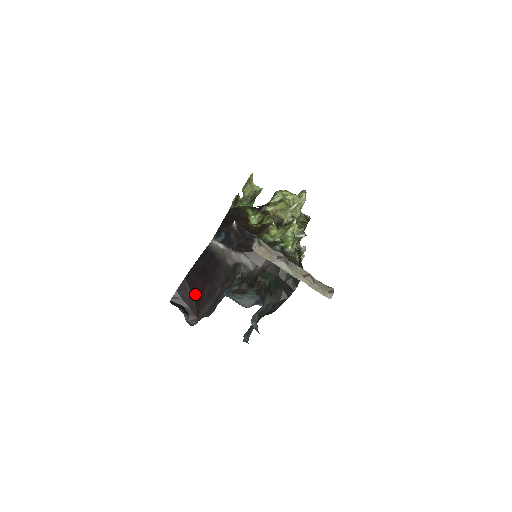
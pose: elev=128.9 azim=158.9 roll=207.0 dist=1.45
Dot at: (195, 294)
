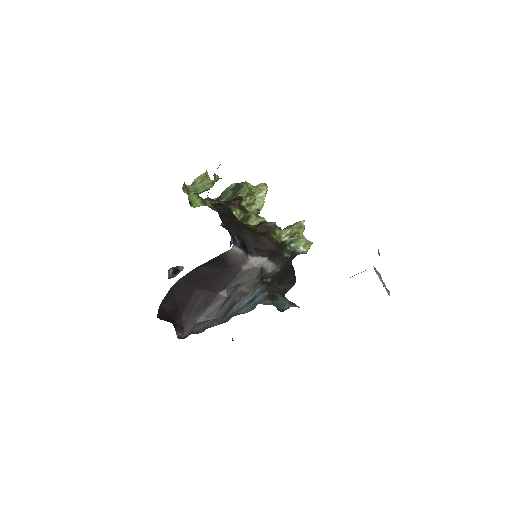
Dot at: (183, 304)
